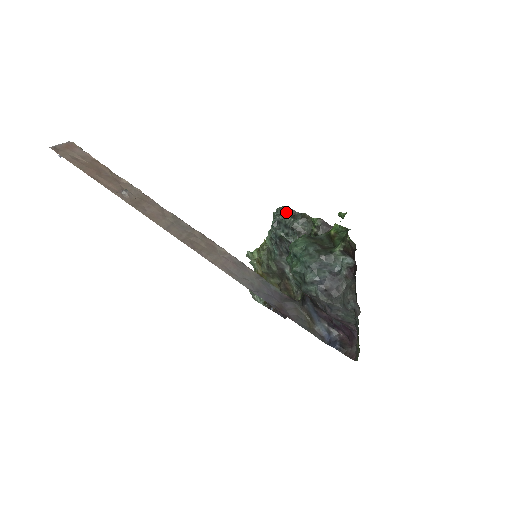
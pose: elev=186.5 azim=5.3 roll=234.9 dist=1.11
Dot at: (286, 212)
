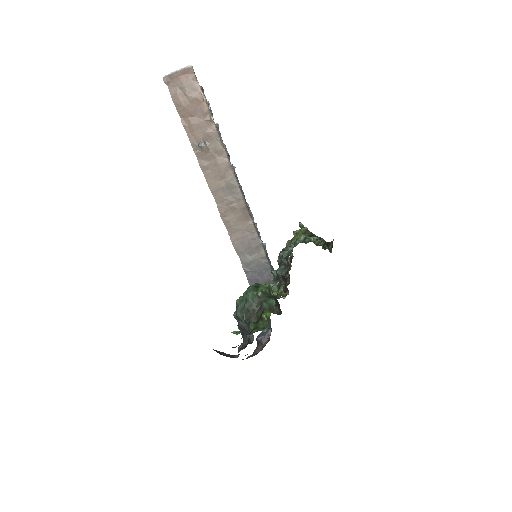
Dot at: (287, 257)
